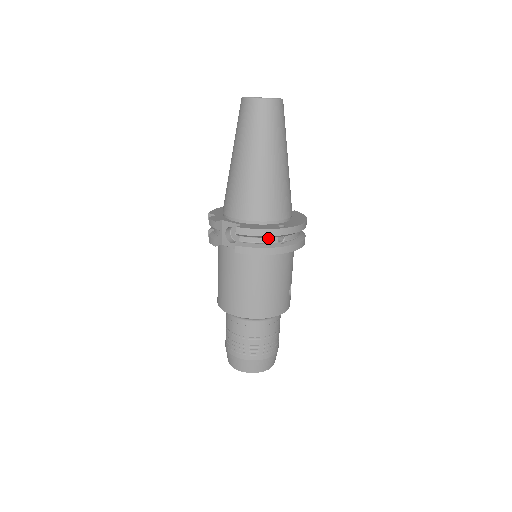
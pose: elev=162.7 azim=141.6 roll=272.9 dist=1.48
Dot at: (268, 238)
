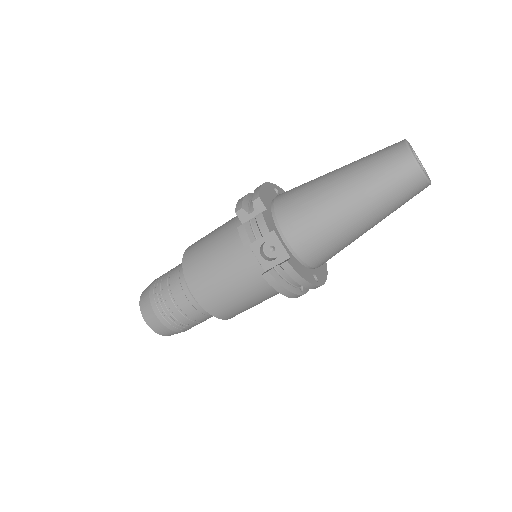
Dot at: occluded
